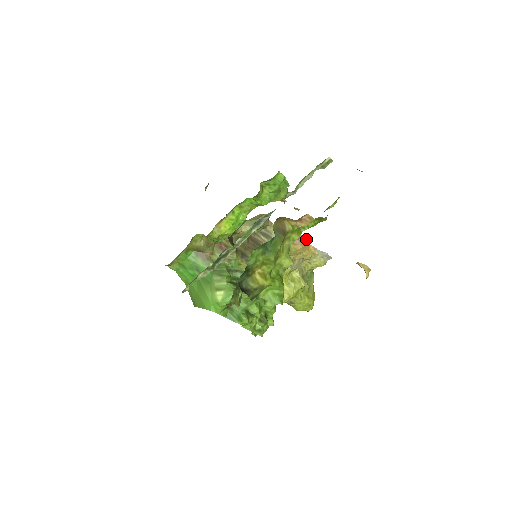
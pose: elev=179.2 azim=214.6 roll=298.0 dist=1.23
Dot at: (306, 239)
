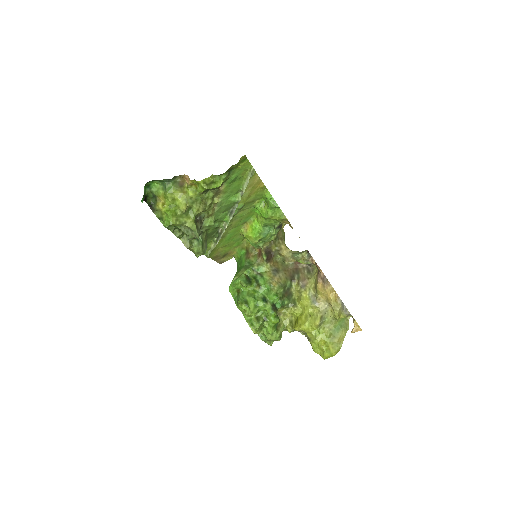
Dot at: (327, 281)
